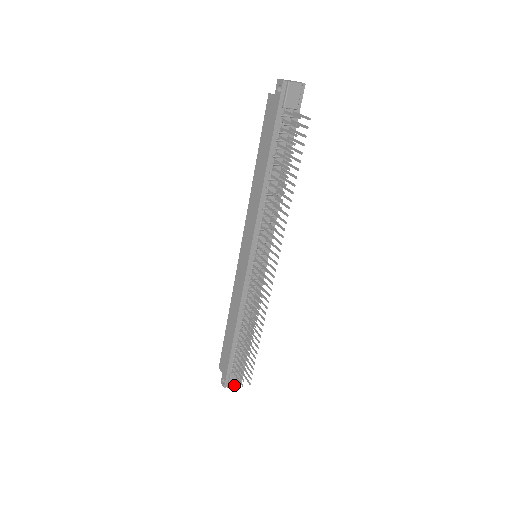
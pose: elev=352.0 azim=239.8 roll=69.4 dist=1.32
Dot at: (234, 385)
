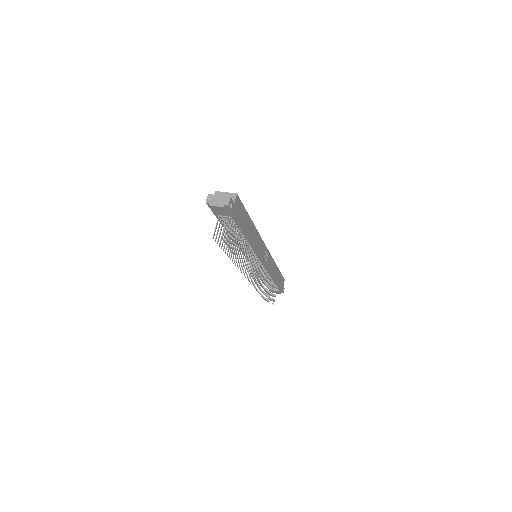
Dot at: (276, 293)
